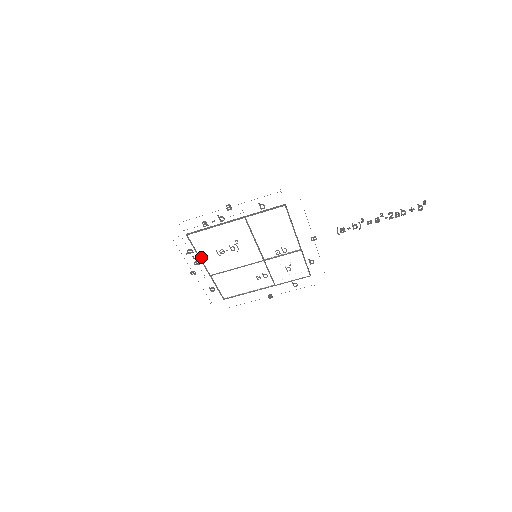
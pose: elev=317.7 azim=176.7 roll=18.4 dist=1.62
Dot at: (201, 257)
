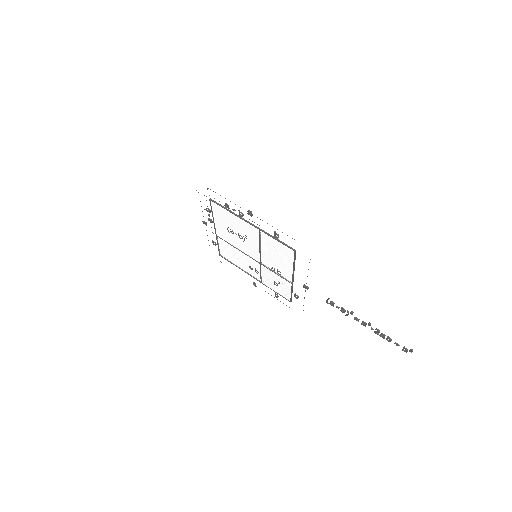
Dot at: (215, 220)
